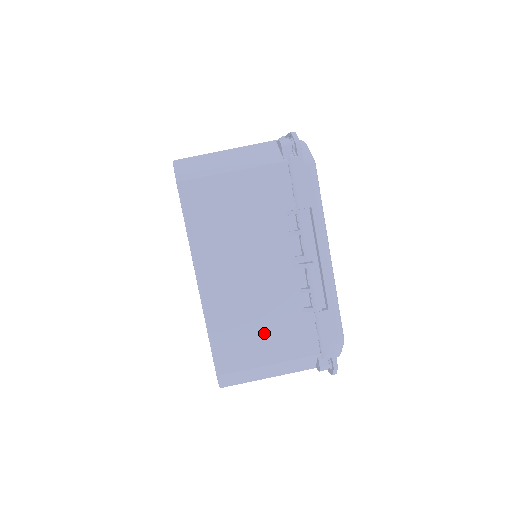
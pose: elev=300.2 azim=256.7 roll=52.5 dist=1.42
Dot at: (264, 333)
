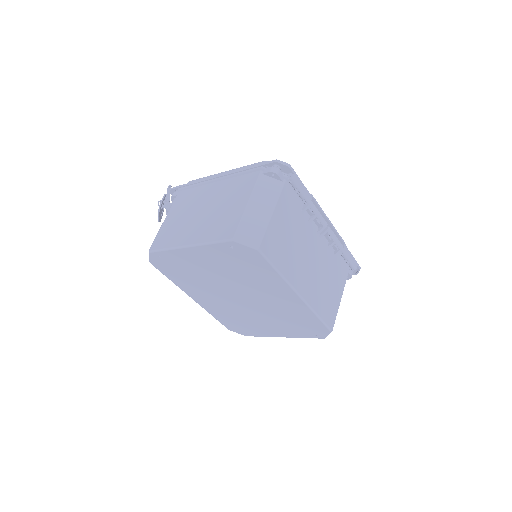
Dot at: (331, 287)
